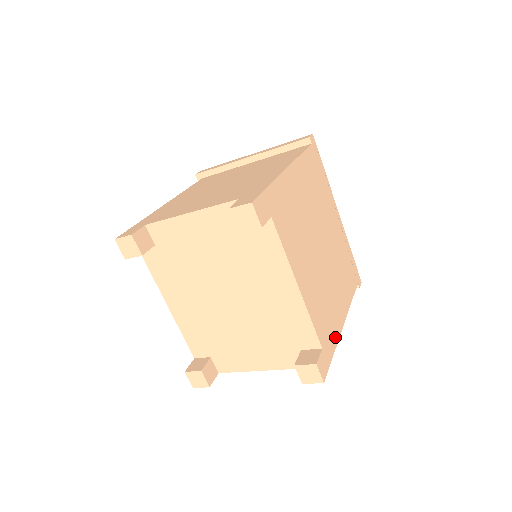
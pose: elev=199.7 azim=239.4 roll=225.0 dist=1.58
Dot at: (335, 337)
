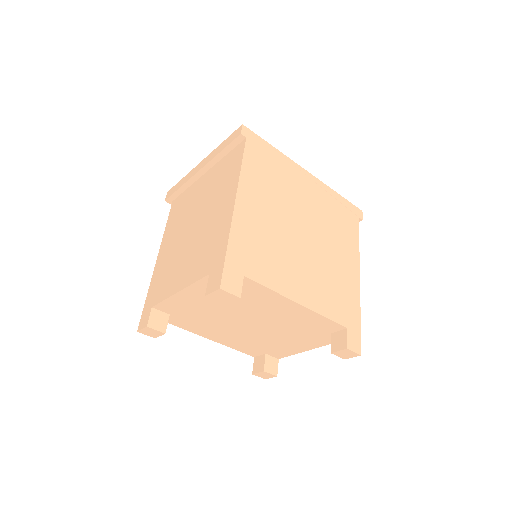
Dot at: (356, 302)
